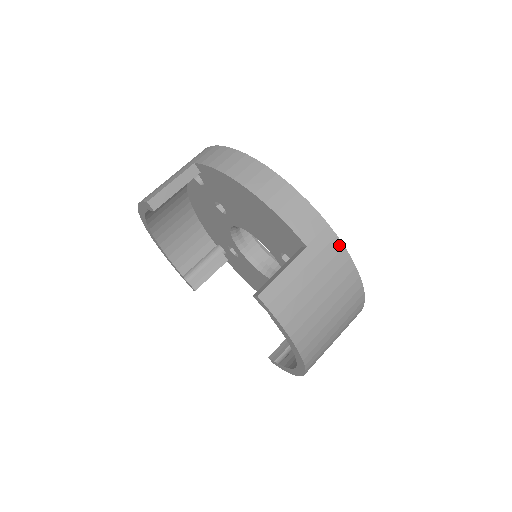
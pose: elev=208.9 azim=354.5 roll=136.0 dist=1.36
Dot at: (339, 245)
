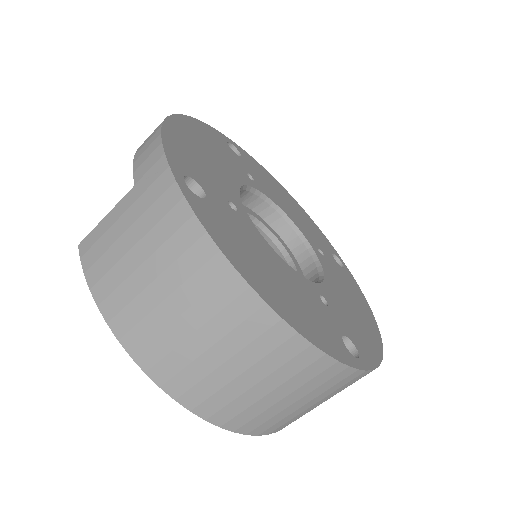
Dot at: (169, 179)
